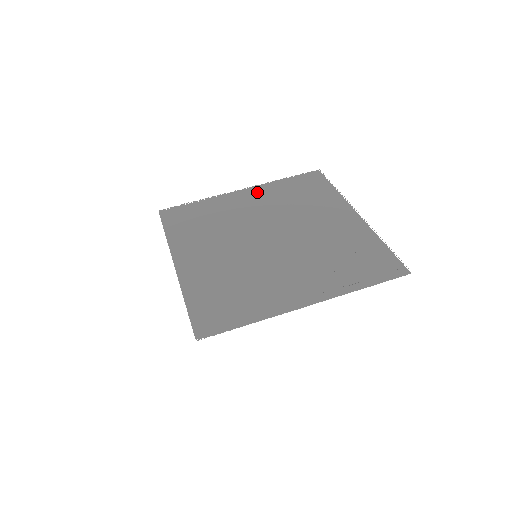
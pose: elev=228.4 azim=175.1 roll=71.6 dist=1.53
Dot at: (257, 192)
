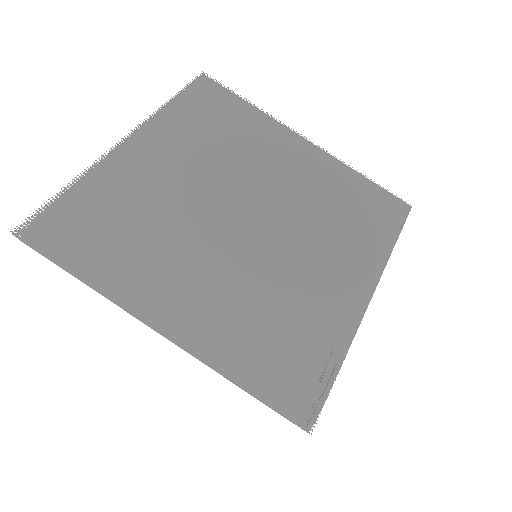
Dot at: (155, 137)
